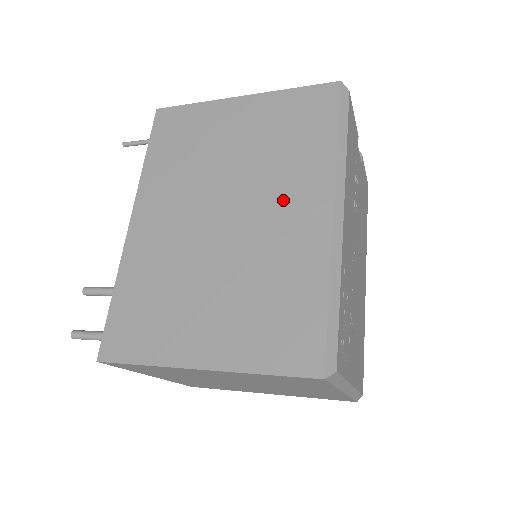
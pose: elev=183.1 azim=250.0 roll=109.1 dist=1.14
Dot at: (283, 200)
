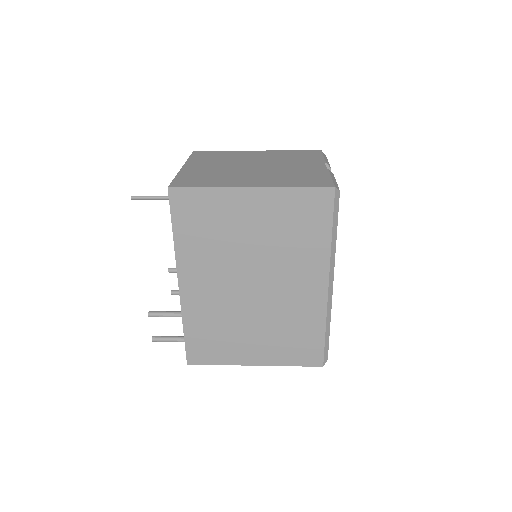
Dot at: (295, 278)
